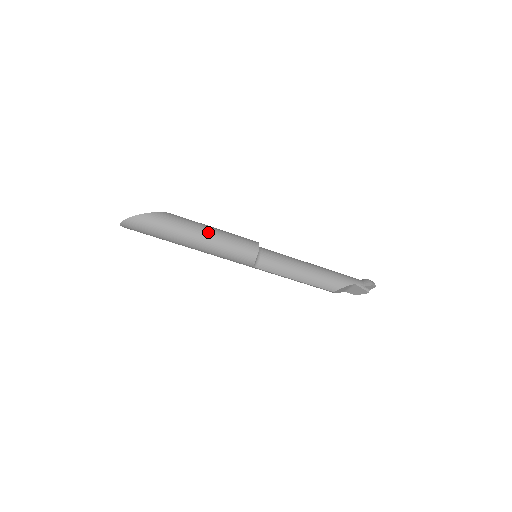
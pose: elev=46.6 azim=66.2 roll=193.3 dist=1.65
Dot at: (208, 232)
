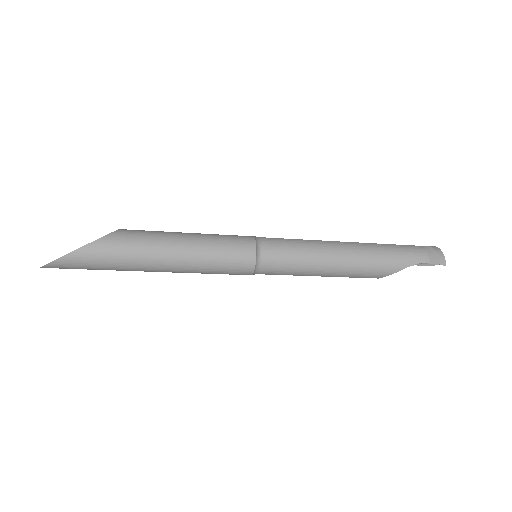
Dot at: (172, 255)
